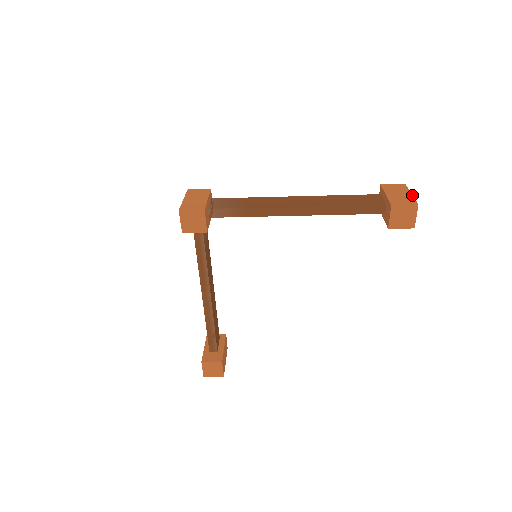
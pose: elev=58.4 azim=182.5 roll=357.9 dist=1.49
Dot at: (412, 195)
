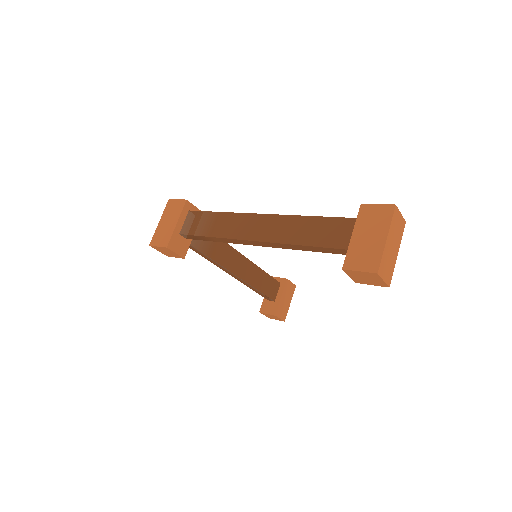
Dot at: (384, 244)
